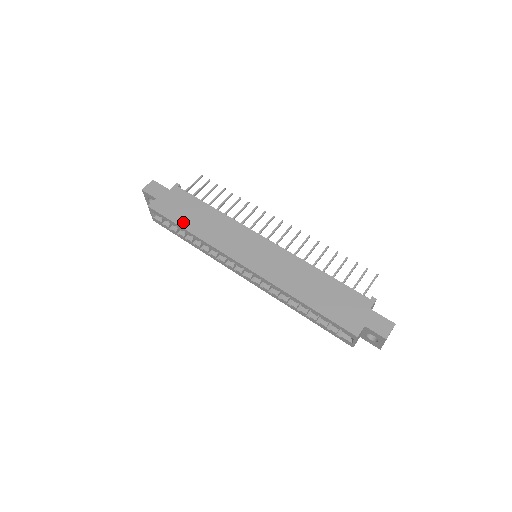
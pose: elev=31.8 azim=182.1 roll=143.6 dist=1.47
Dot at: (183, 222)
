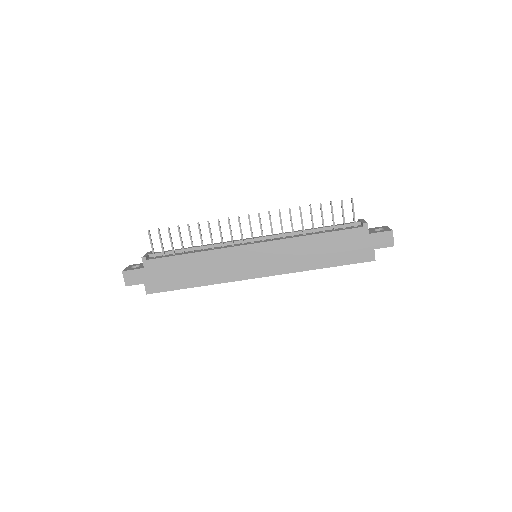
Dot at: (185, 284)
